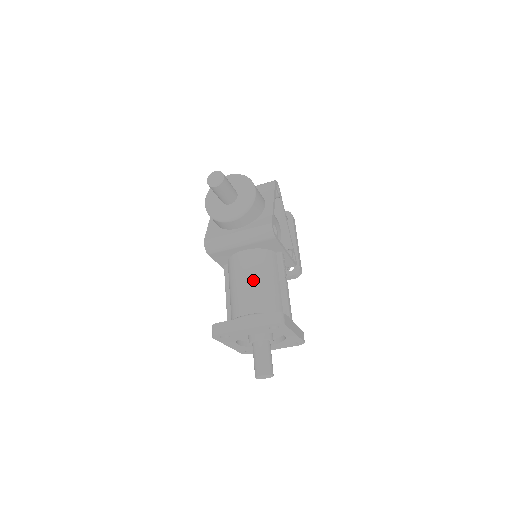
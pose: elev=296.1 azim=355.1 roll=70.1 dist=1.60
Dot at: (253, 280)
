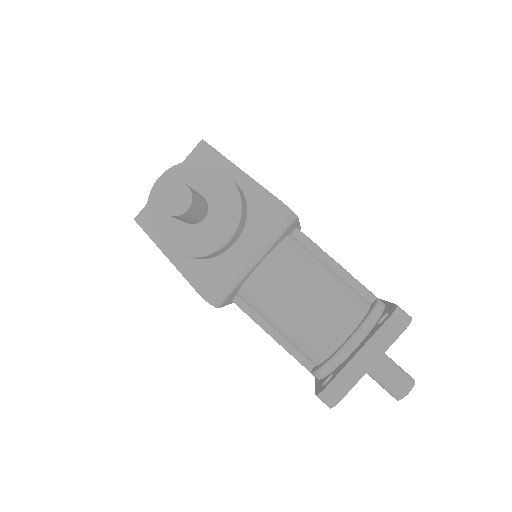
Dot at: (308, 293)
